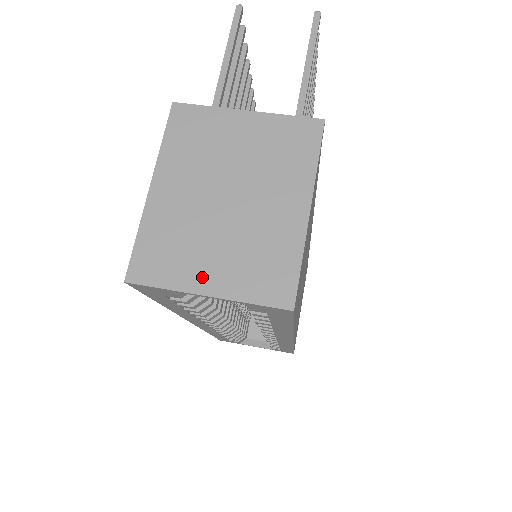
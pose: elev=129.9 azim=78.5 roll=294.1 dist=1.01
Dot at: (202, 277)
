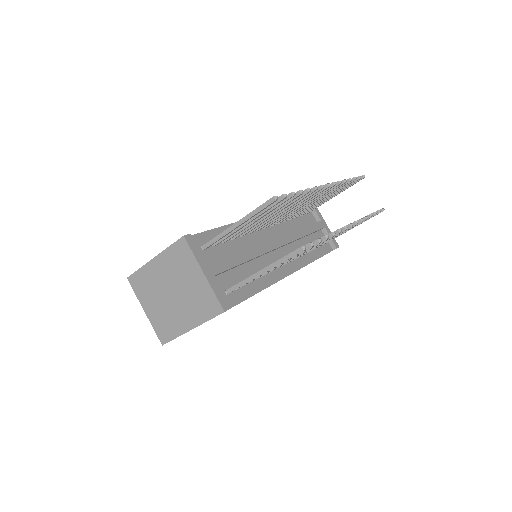
Dot at: (147, 305)
